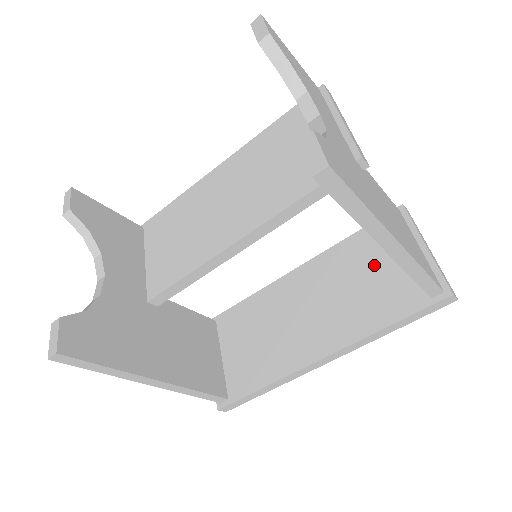
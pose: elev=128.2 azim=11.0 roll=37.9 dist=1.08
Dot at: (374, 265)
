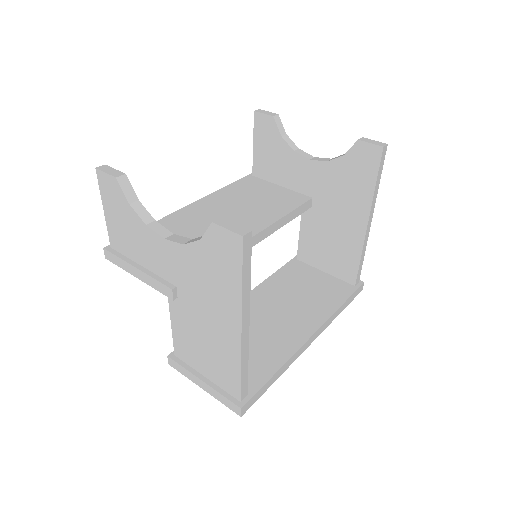
Dot at: (307, 281)
